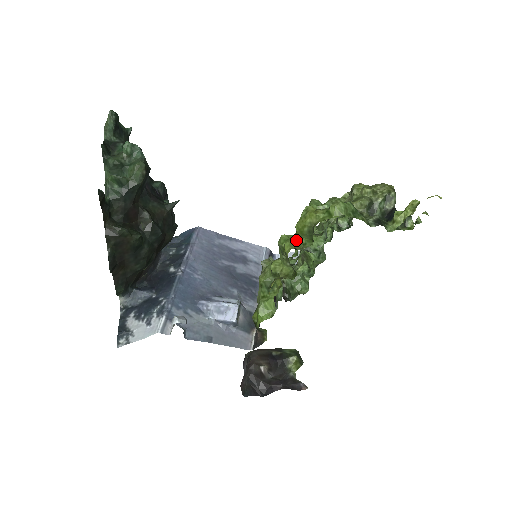
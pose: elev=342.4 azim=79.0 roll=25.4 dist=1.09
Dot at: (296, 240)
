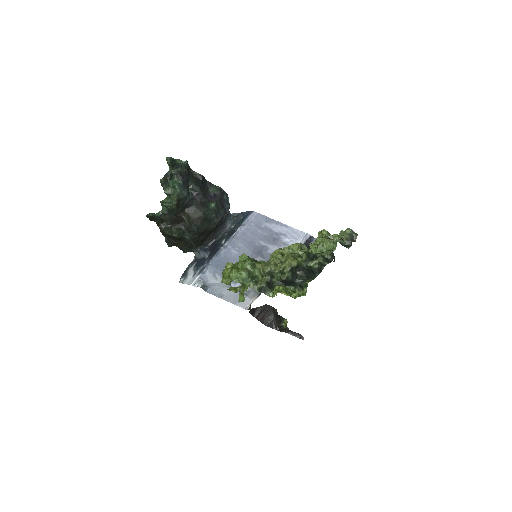
Dot at: occluded
